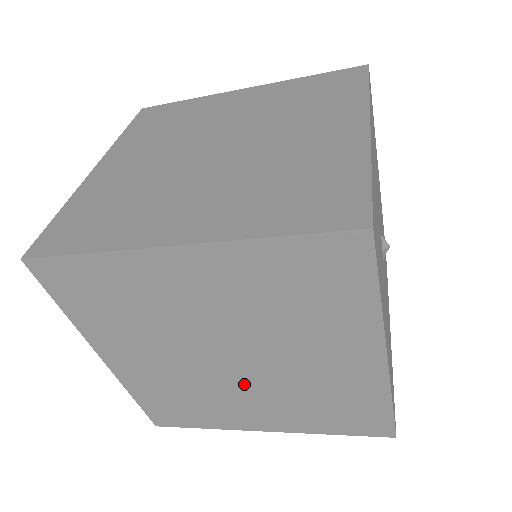
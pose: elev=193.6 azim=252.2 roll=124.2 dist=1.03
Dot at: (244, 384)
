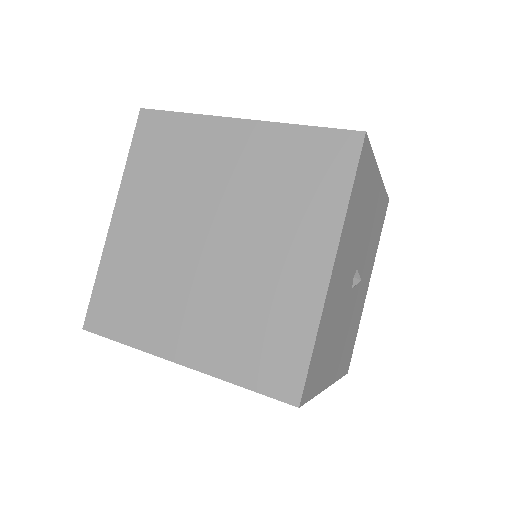
Dot at: occluded
